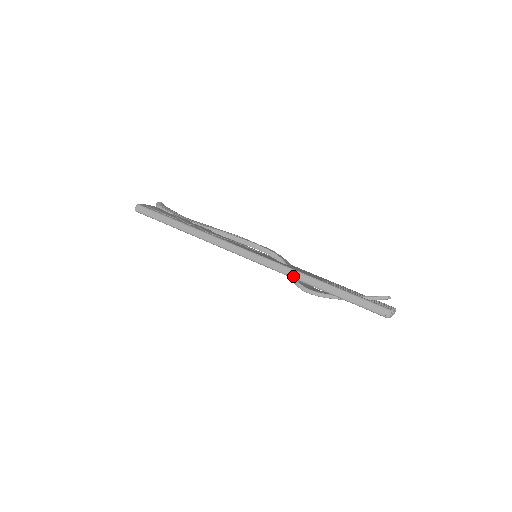
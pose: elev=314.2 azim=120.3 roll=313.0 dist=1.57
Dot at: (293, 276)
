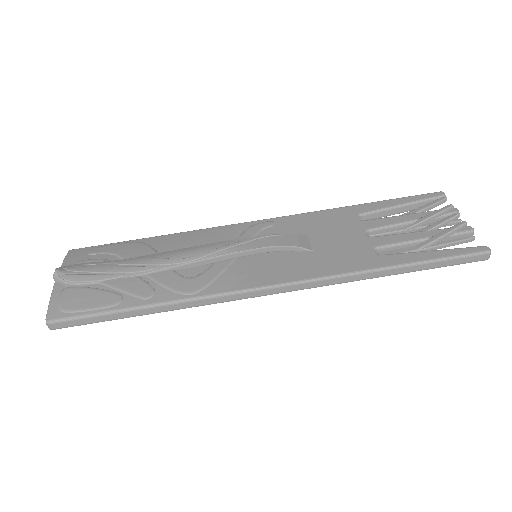
Dot at: occluded
